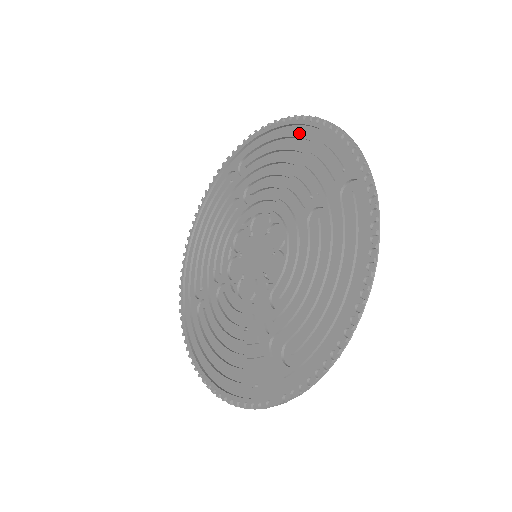
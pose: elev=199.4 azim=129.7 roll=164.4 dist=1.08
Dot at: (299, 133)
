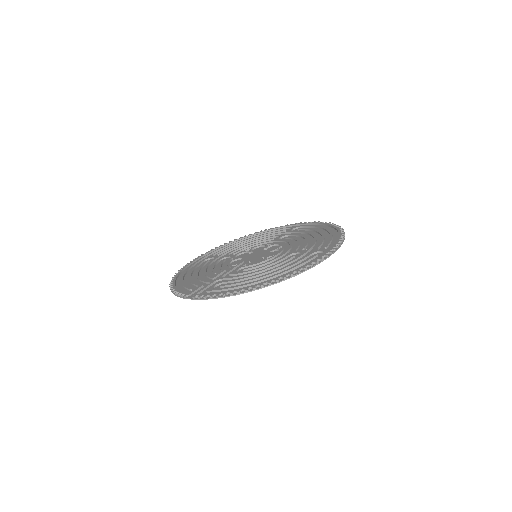
Dot at: (331, 231)
